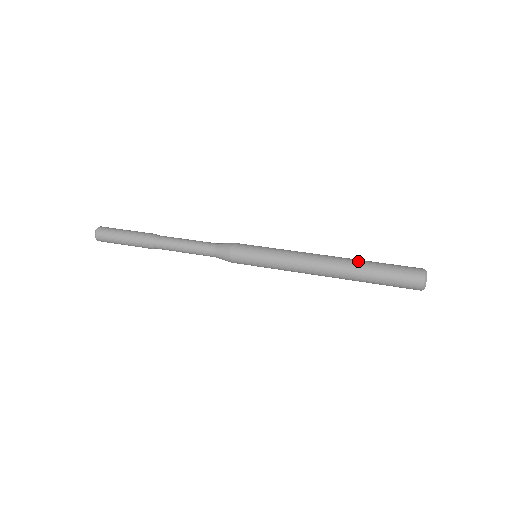
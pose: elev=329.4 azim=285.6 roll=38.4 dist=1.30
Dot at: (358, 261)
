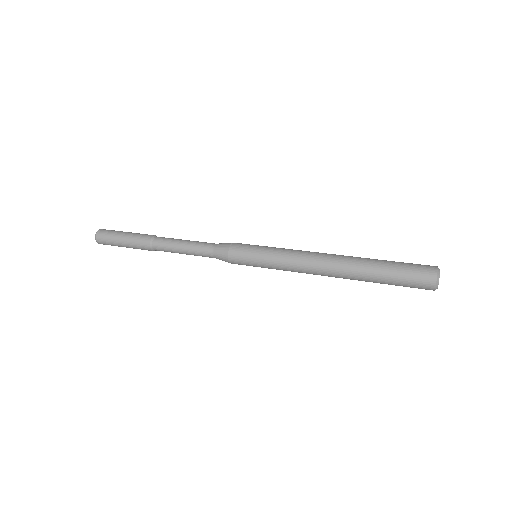
Dot at: occluded
